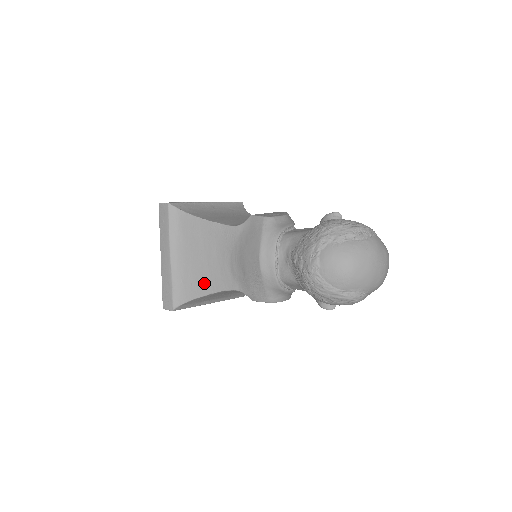
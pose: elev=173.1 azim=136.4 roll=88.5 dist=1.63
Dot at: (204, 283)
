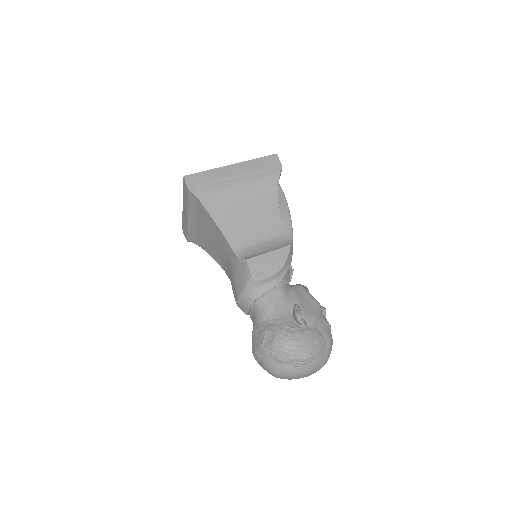
Dot at: (210, 250)
